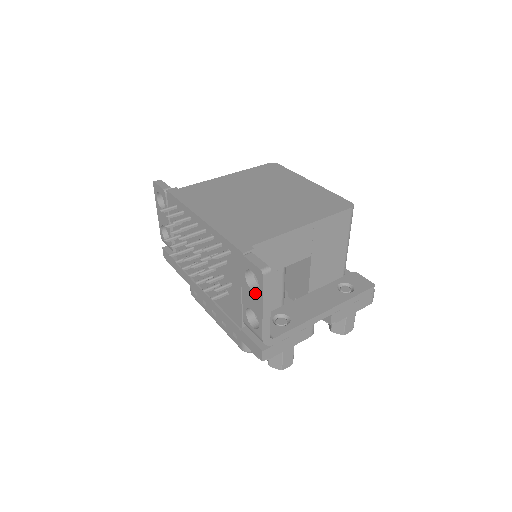
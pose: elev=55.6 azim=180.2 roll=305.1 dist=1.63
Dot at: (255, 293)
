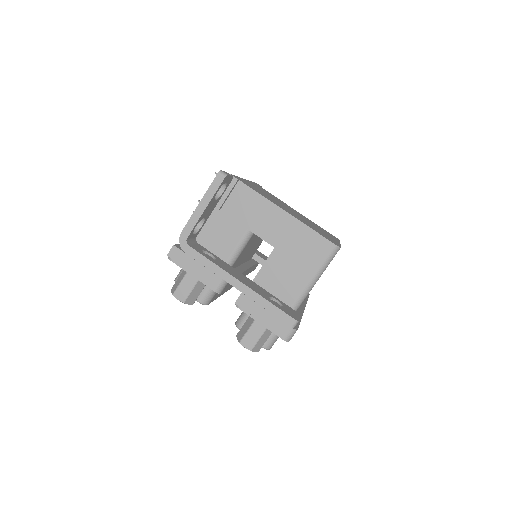
Dot at: occluded
